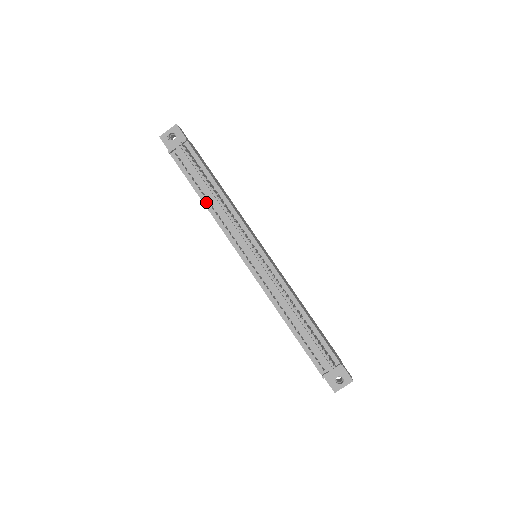
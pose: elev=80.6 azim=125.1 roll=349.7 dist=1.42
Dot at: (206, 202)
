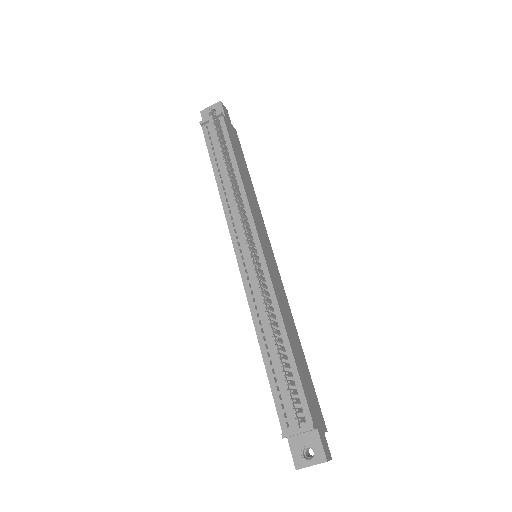
Dot at: (219, 180)
